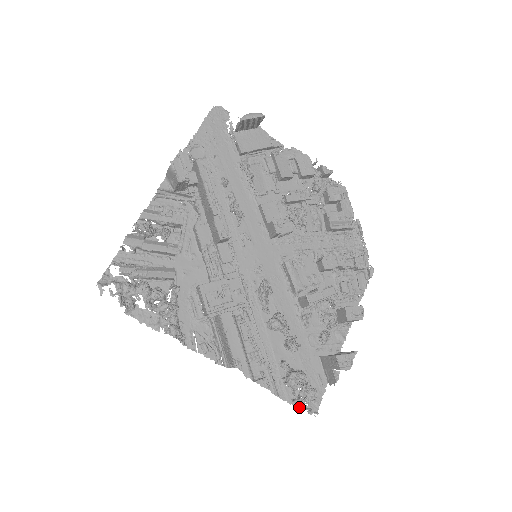
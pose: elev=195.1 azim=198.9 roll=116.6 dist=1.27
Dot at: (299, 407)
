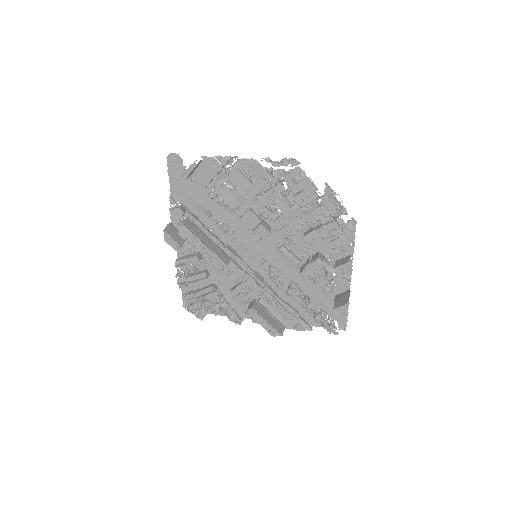
Dot at: occluded
